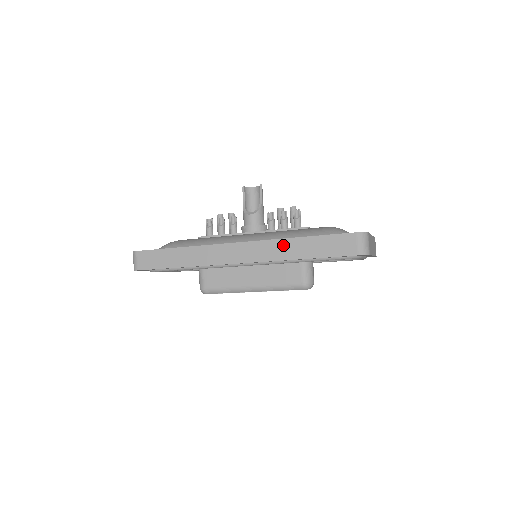
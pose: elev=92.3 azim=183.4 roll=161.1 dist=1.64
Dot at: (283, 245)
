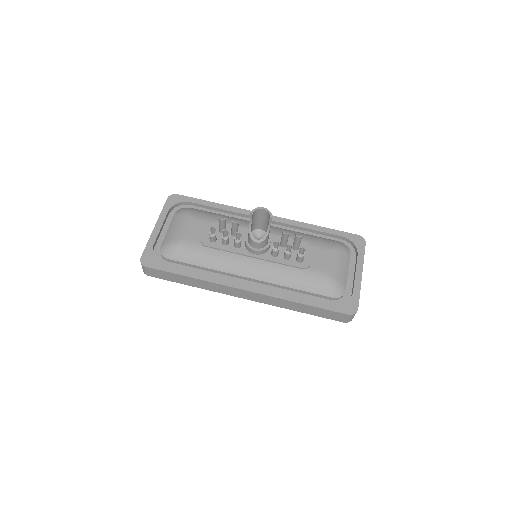
Dot at: (286, 303)
